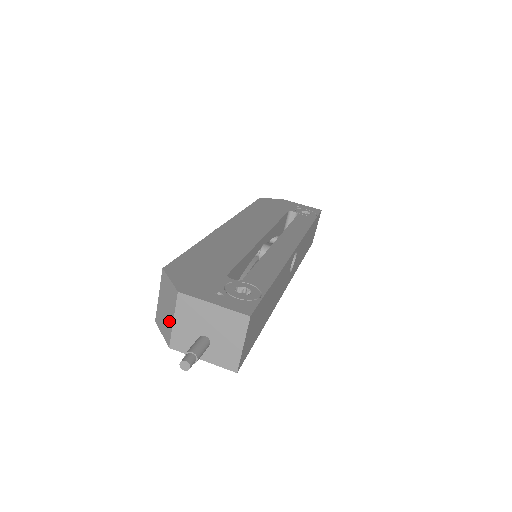
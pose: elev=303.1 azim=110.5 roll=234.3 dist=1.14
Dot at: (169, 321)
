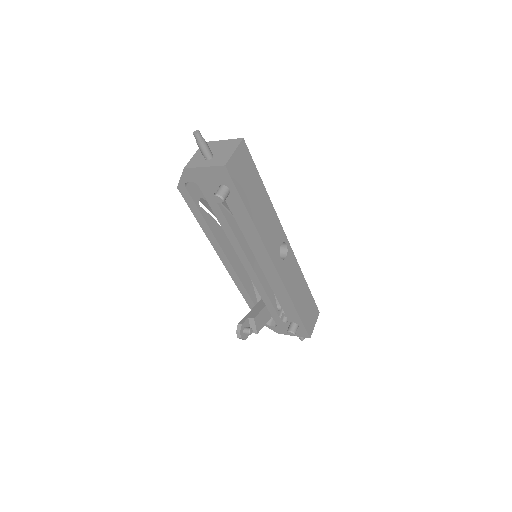
Dot at: occluded
